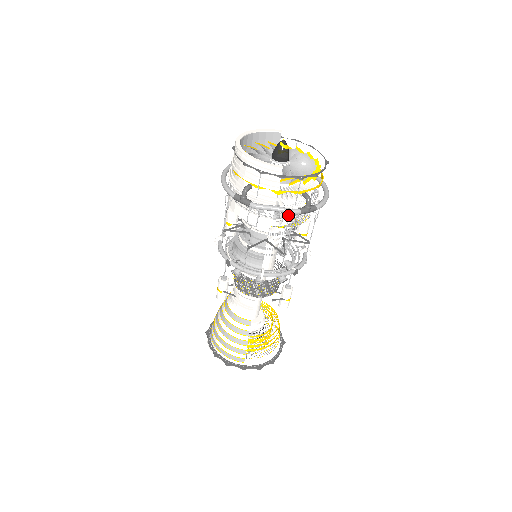
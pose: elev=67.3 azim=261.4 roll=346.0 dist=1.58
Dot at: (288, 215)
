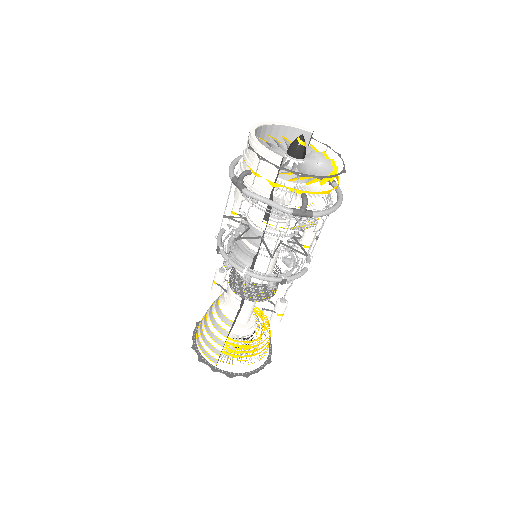
Dot at: (281, 213)
